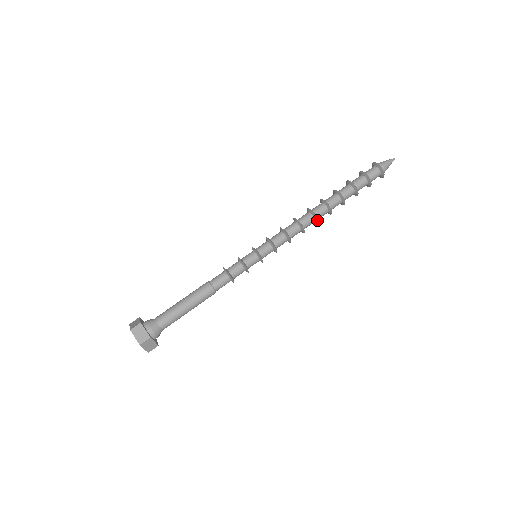
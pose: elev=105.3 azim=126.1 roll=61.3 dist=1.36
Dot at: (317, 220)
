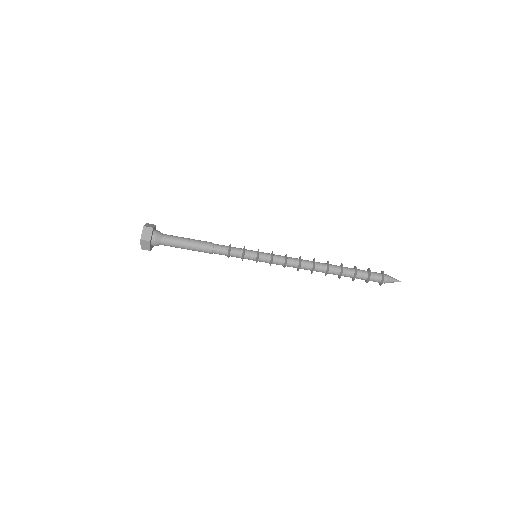
Dot at: occluded
